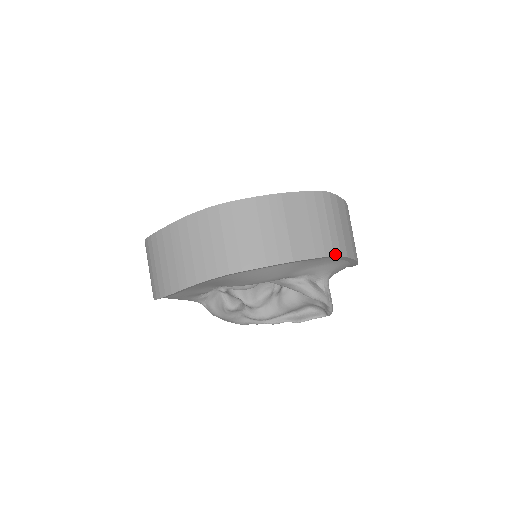
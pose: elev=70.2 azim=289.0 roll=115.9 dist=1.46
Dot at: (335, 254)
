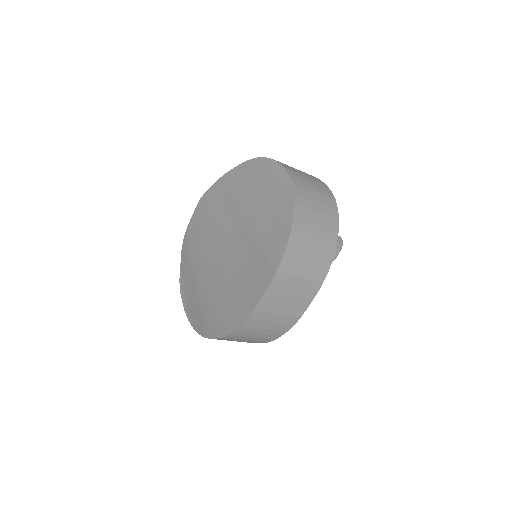
Dot at: (323, 281)
